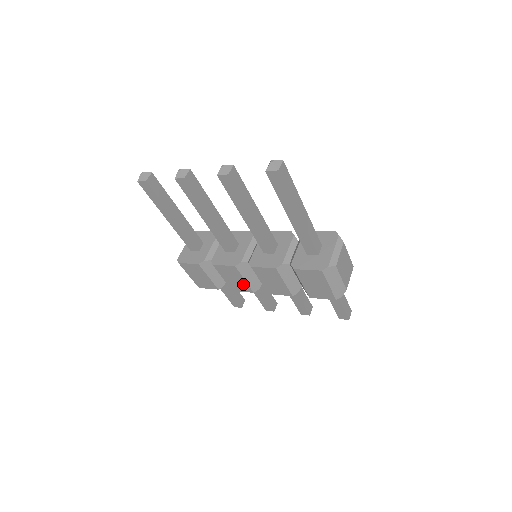
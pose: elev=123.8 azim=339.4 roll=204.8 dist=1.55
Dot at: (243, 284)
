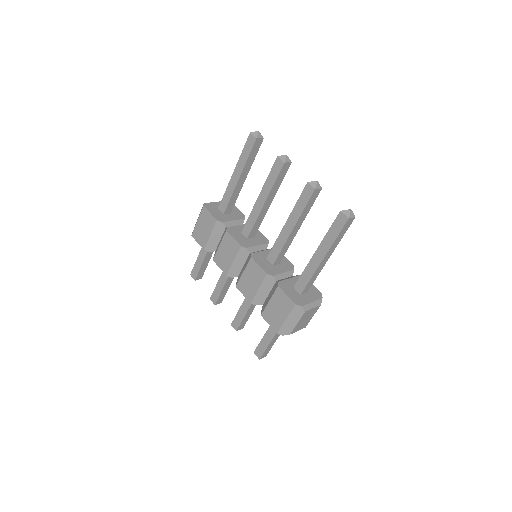
Dot at: (228, 263)
